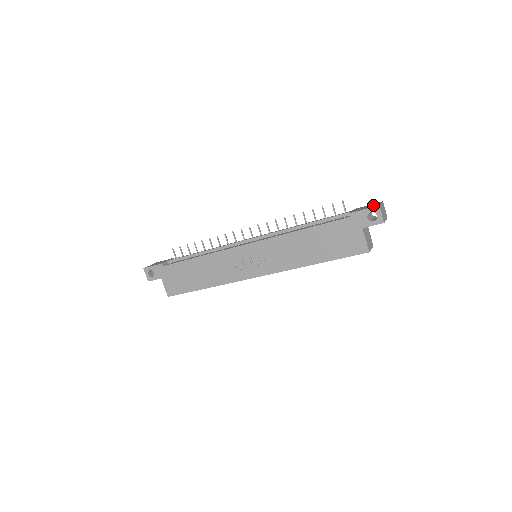
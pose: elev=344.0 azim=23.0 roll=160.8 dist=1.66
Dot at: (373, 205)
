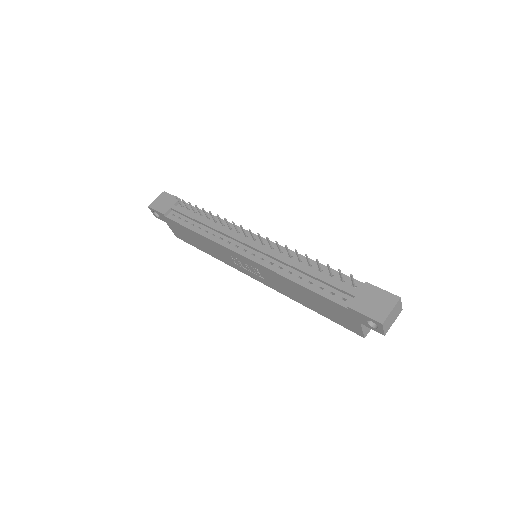
Dot at: (381, 308)
